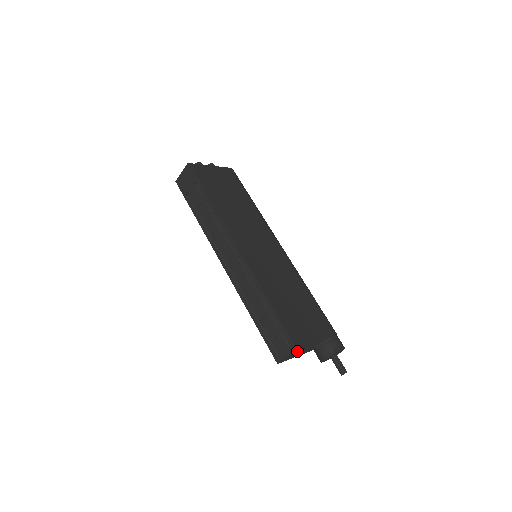
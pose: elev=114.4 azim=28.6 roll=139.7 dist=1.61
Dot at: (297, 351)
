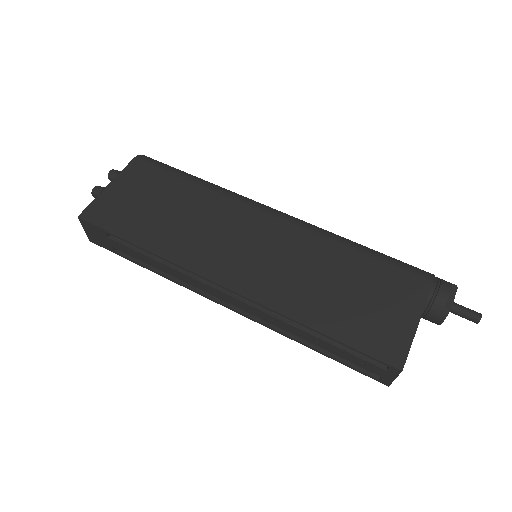
Dot at: occluded
